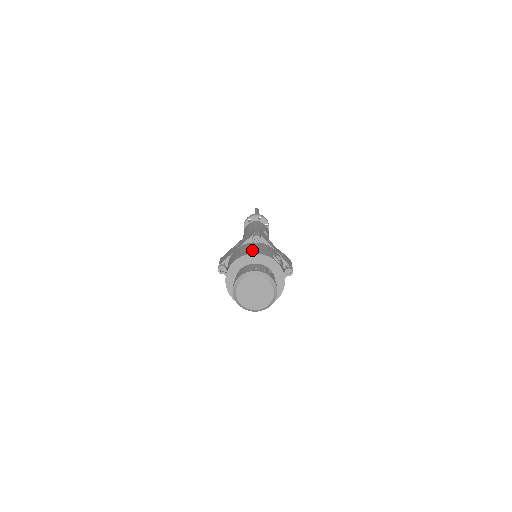
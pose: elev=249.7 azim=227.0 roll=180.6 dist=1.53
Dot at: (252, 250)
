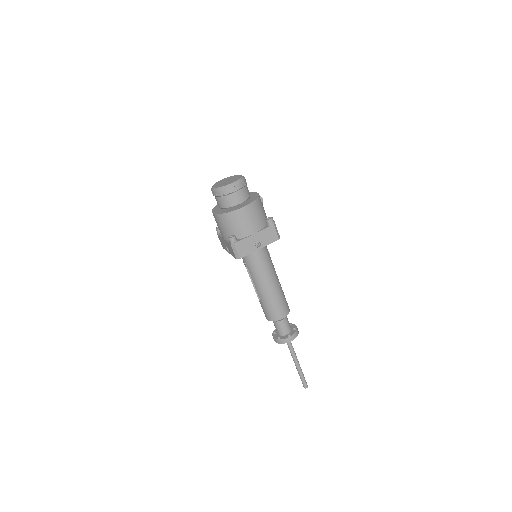
Dot at: occluded
